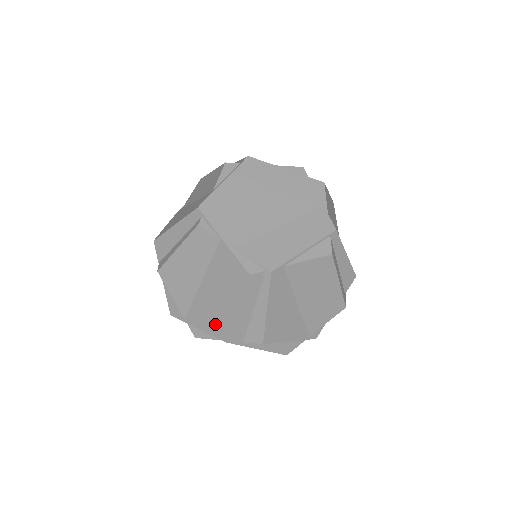
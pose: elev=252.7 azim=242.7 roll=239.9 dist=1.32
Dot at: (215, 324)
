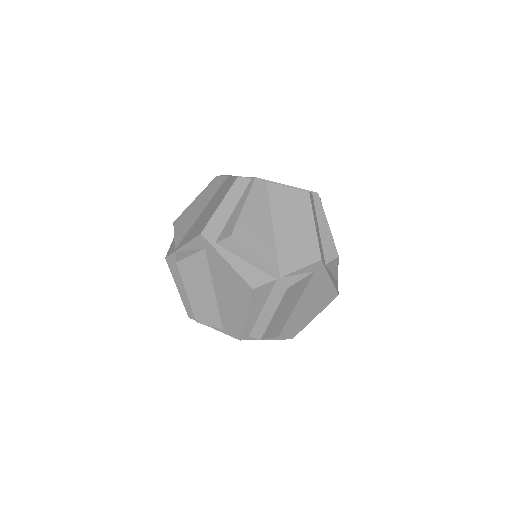
Dot at: (198, 229)
